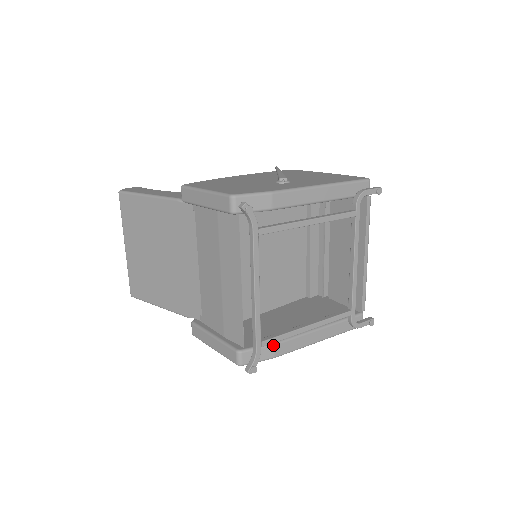
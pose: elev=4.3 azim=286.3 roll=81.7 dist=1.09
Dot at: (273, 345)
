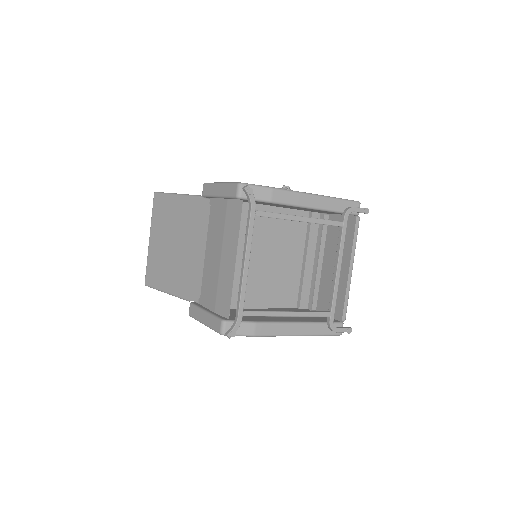
Dot at: (255, 323)
